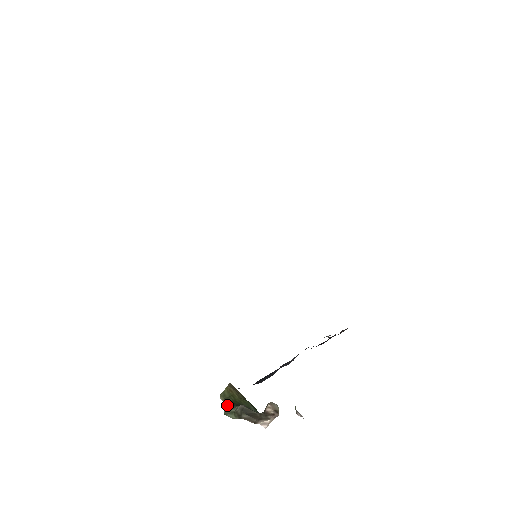
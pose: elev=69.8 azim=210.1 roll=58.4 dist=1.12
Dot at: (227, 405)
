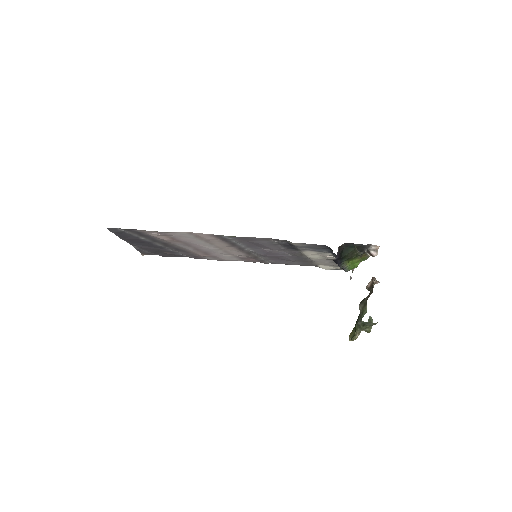
Dot at: (357, 322)
